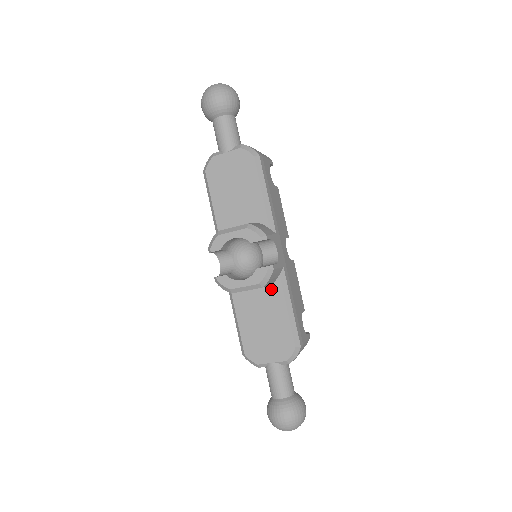
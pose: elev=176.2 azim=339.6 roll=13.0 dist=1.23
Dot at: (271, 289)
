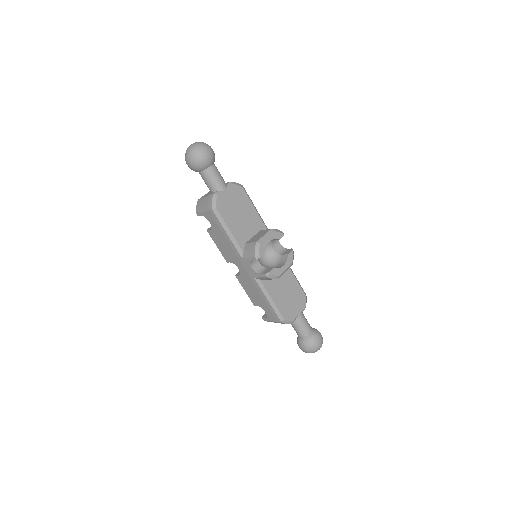
Dot at: occluded
